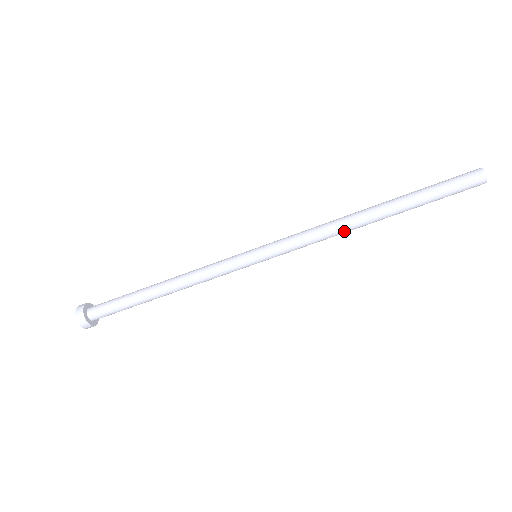
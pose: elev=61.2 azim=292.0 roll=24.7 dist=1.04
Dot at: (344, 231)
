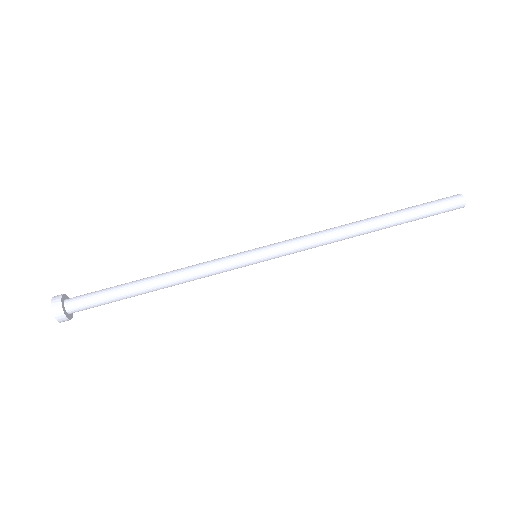
Dot at: (342, 234)
